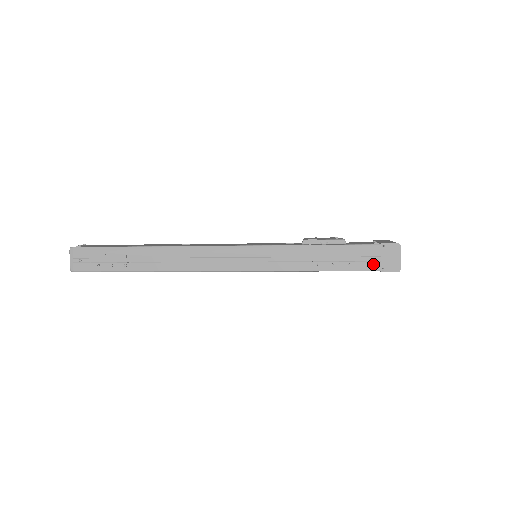
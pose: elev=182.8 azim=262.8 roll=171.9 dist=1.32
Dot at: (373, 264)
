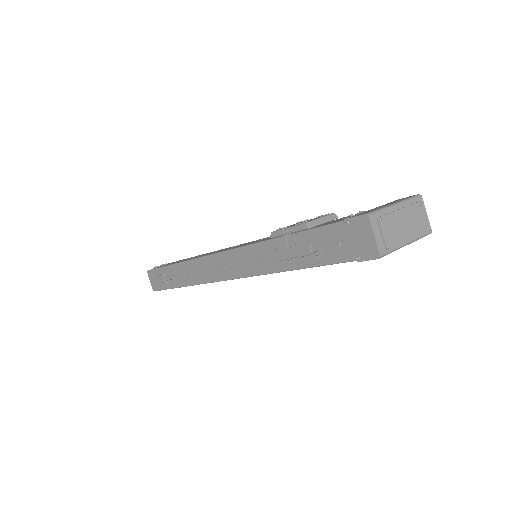
Dot at: (344, 251)
